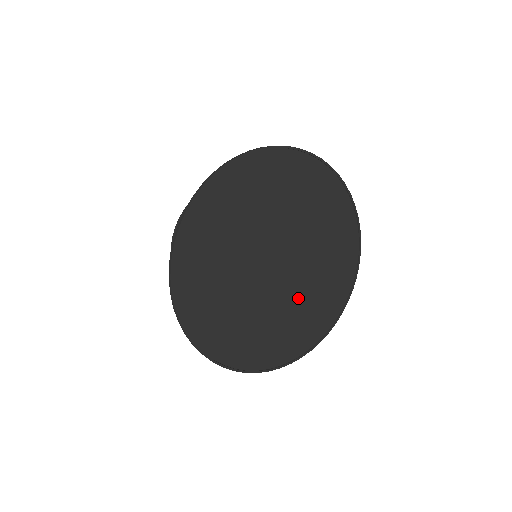
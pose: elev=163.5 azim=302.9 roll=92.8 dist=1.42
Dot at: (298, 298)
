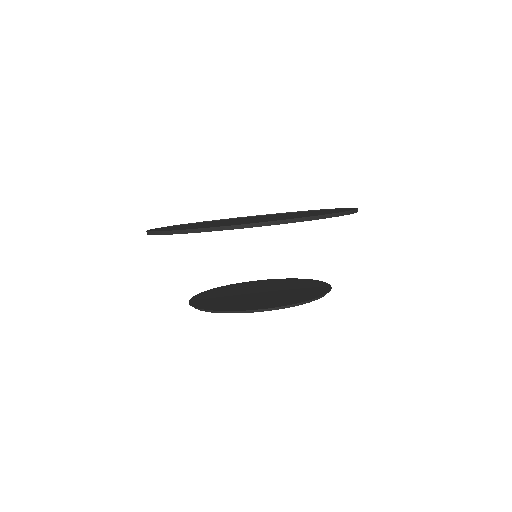
Dot at: occluded
